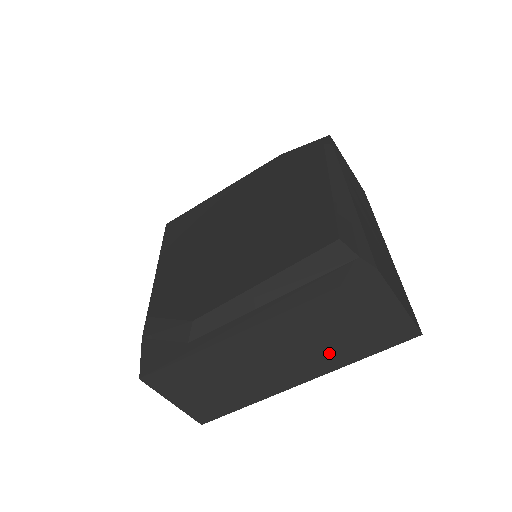
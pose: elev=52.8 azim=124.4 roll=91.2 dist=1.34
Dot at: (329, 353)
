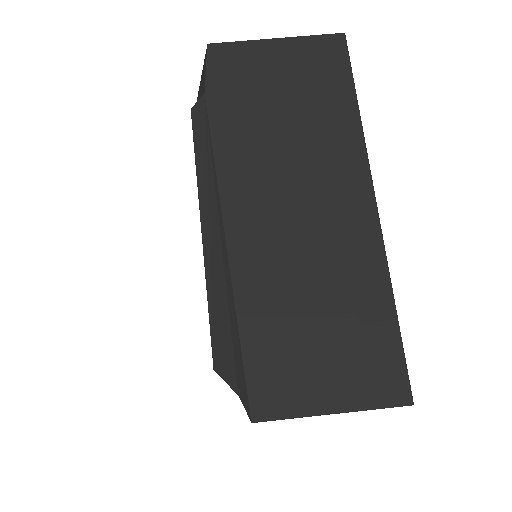
Dot at: occluded
